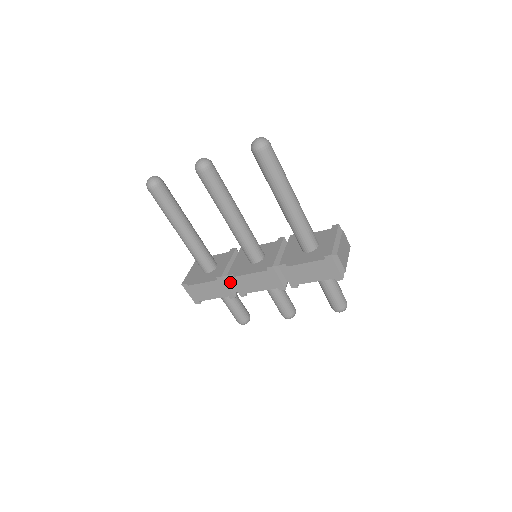
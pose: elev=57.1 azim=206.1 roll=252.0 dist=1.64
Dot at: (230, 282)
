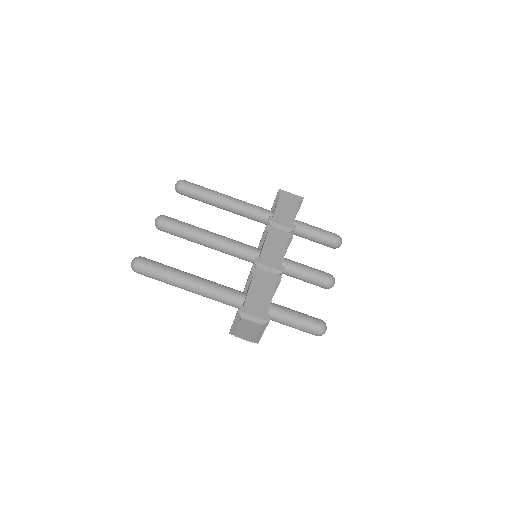
Dot at: occluded
